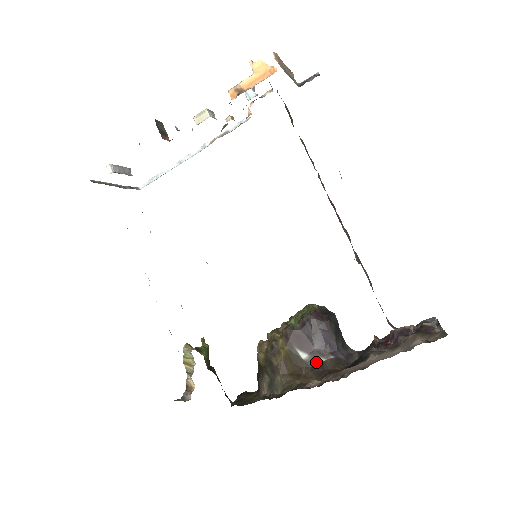
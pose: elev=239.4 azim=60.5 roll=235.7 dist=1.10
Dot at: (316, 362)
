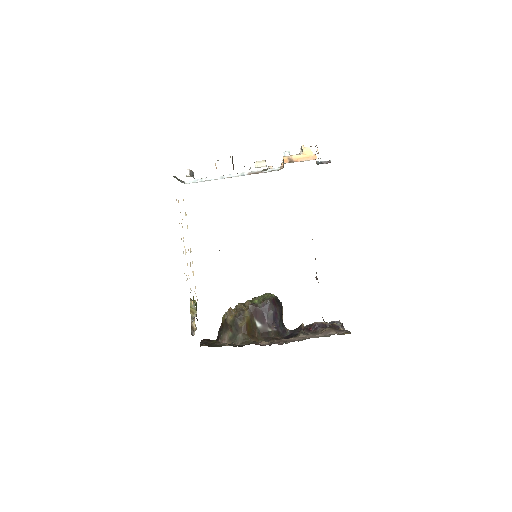
Dot at: (265, 330)
